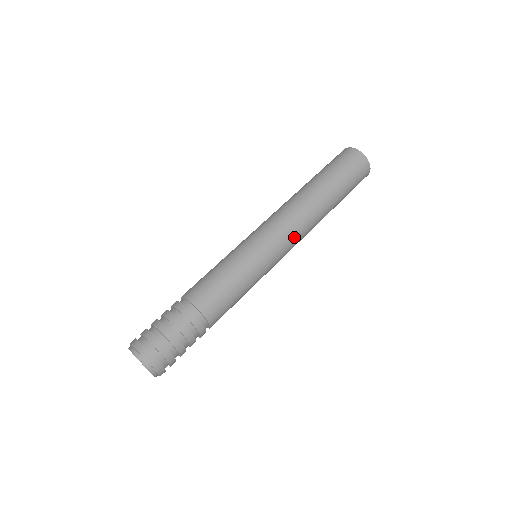
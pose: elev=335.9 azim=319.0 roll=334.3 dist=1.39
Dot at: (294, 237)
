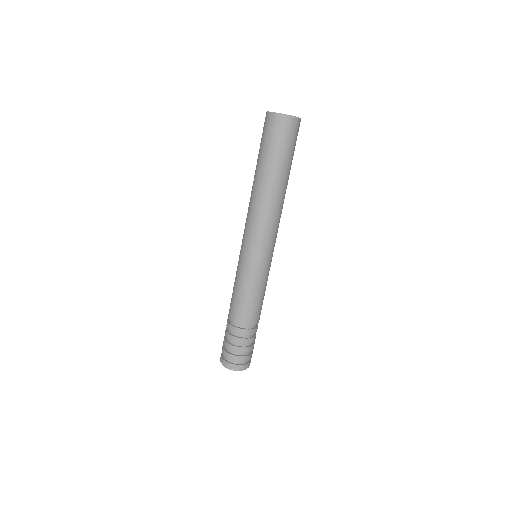
Dot at: occluded
